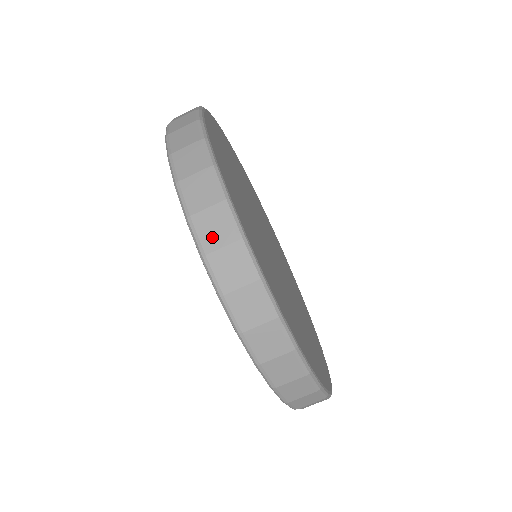
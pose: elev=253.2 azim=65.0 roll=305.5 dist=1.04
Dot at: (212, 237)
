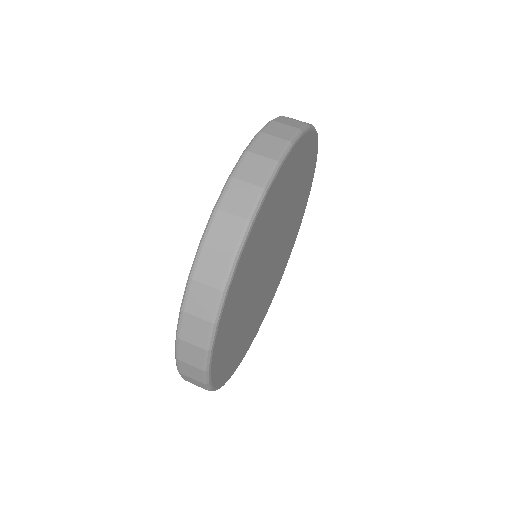
Dot at: occluded
